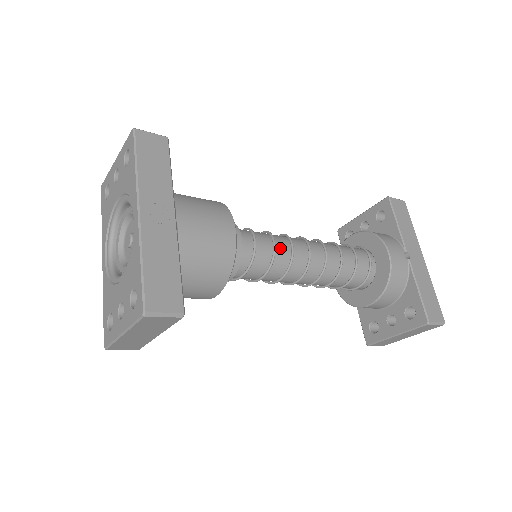
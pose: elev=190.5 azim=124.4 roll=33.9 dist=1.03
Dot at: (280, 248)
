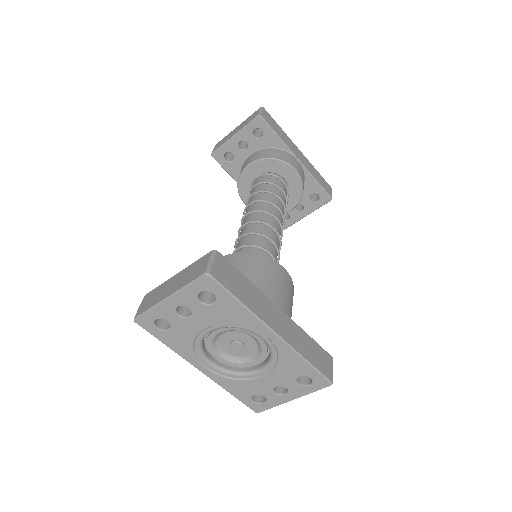
Dot at: (274, 240)
